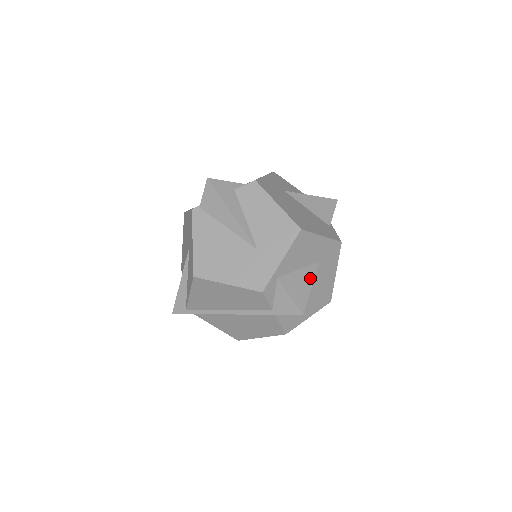
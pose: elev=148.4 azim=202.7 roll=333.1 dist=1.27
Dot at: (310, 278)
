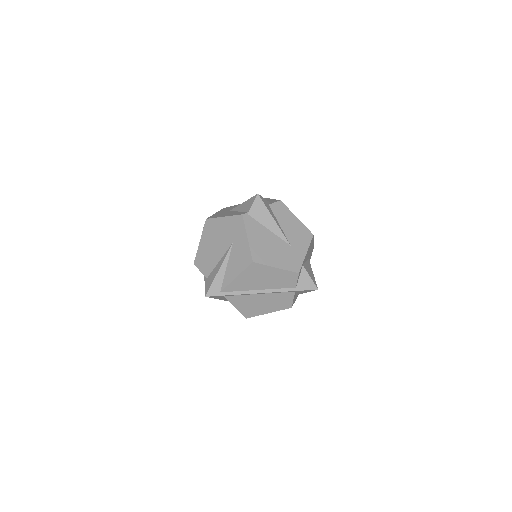
Dot at: (311, 268)
